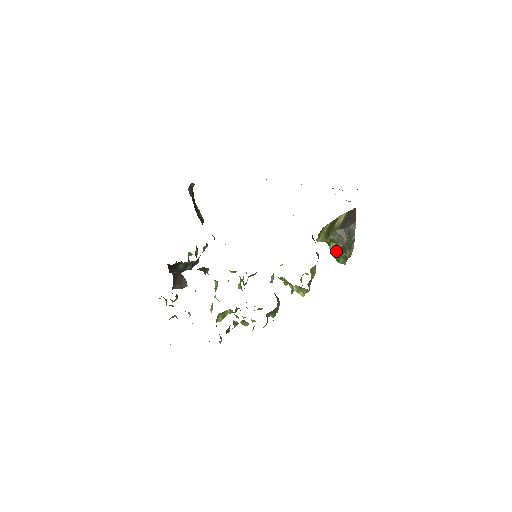
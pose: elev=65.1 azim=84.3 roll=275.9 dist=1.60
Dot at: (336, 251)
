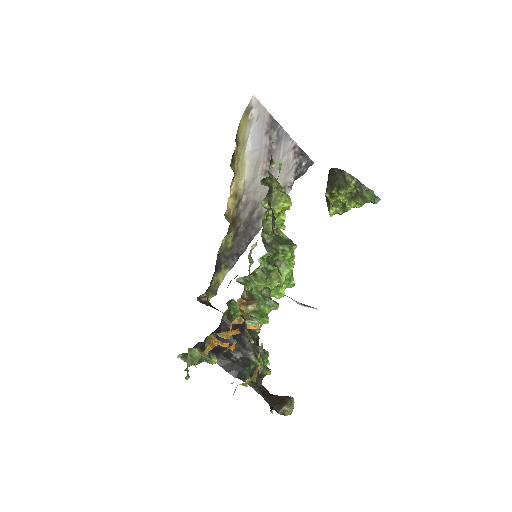
Dot at: (341, 192)
